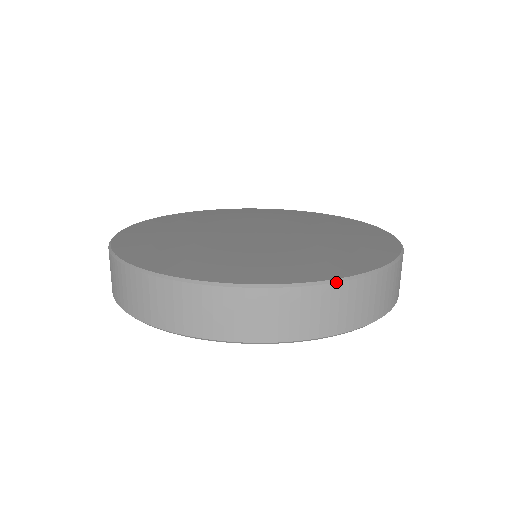
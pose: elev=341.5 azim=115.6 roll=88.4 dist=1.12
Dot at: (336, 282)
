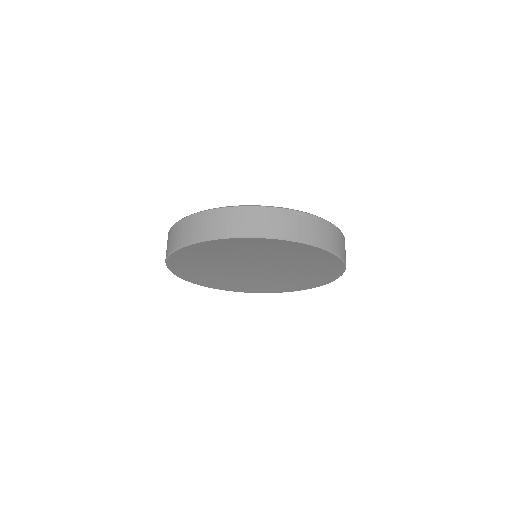
Dot at: (300, 211)
